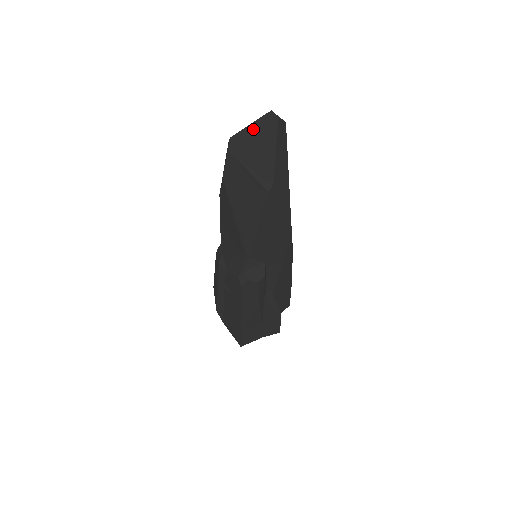
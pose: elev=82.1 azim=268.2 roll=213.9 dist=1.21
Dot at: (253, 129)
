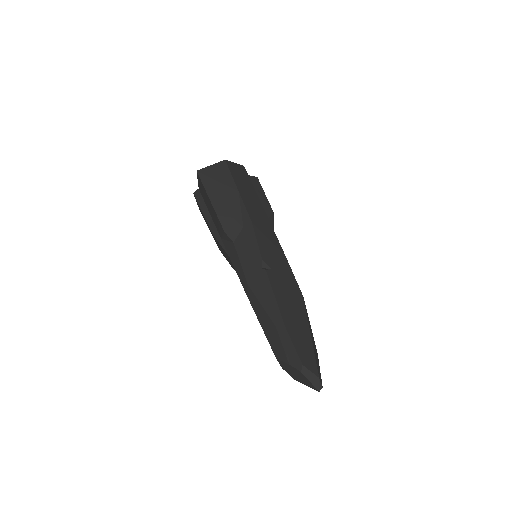
Dot at: occluded
